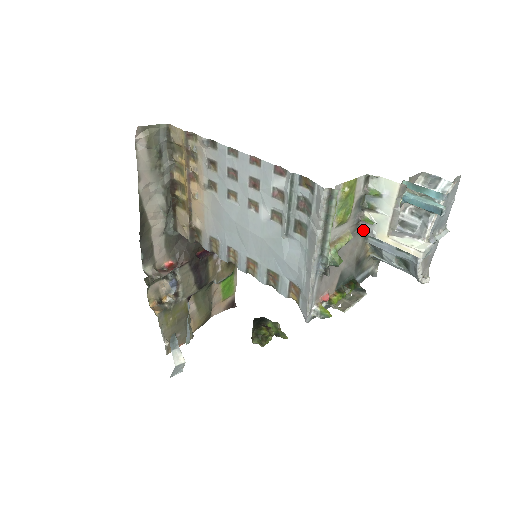
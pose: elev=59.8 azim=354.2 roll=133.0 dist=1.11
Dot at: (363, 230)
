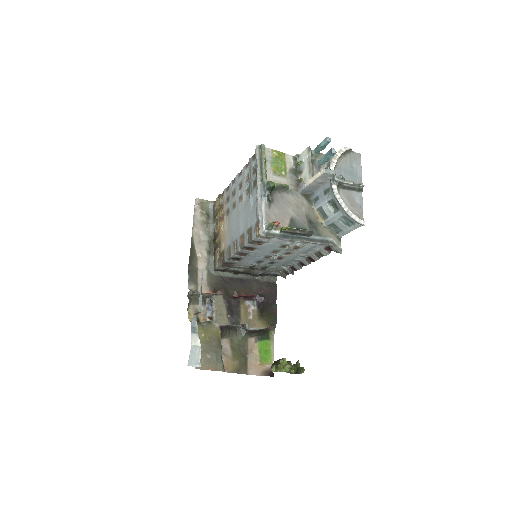
Dot at: (301, 189)
